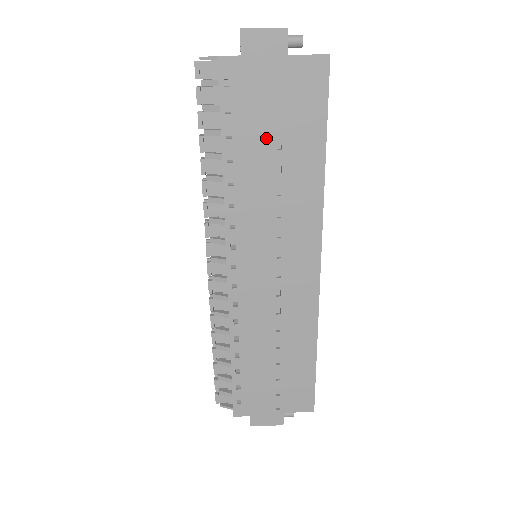
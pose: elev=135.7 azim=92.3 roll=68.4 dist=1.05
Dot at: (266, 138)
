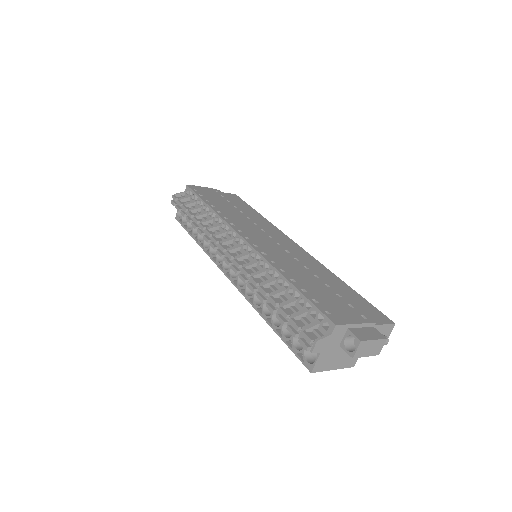
Dot at: (226, 204)
